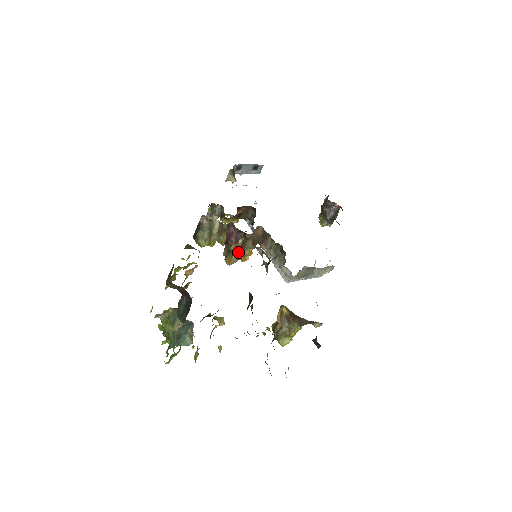
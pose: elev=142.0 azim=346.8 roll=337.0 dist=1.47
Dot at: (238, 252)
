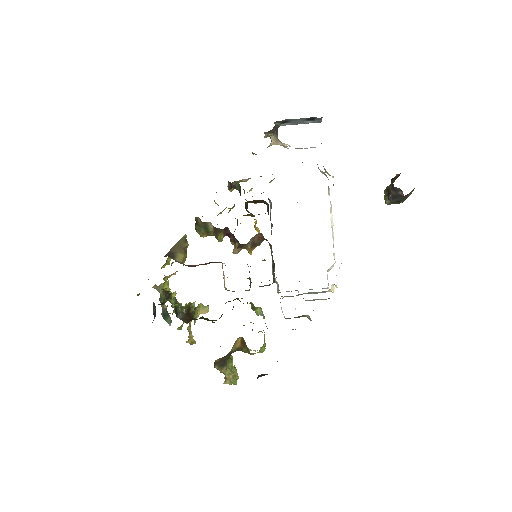
Dot at: occluded
